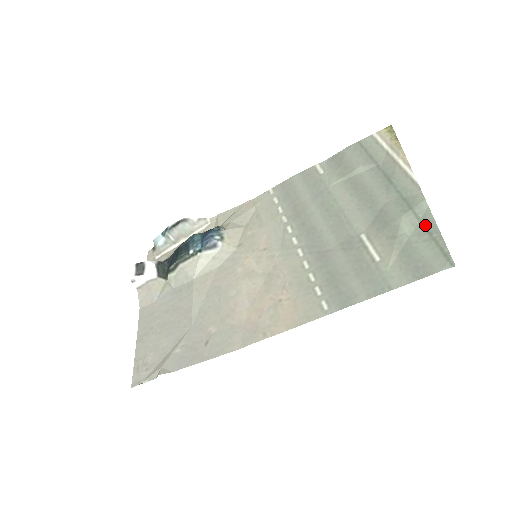
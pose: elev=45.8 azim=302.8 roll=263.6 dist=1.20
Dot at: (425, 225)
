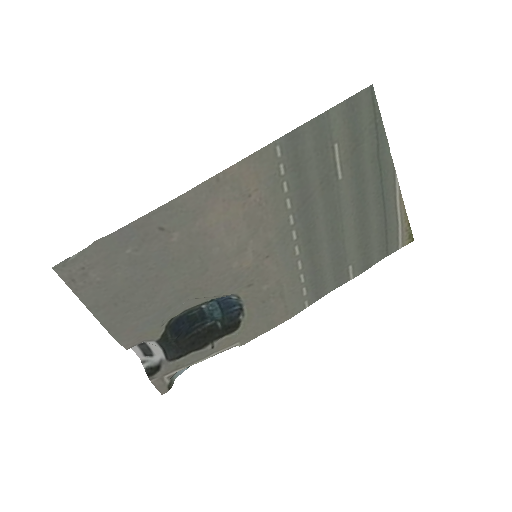
Dot at: (378, 135)
